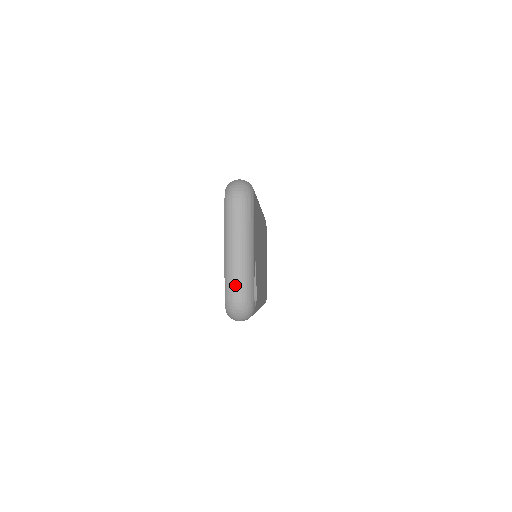
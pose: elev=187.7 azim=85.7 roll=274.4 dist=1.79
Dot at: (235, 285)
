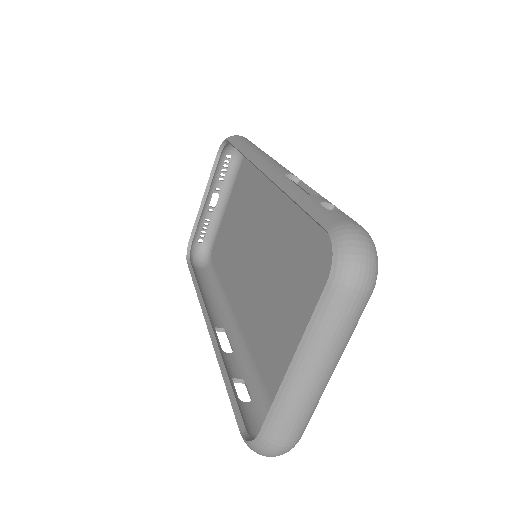
Dot at: (290, 429)
